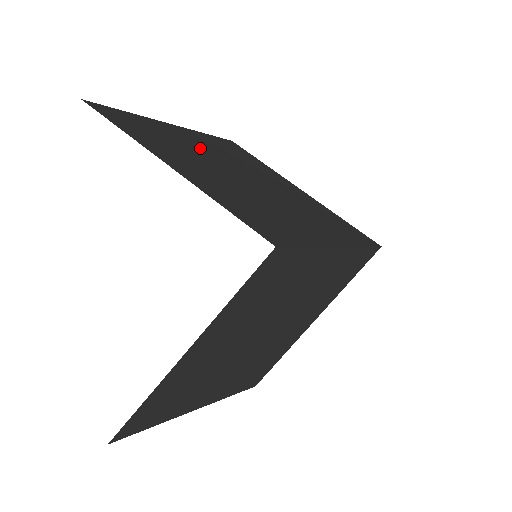
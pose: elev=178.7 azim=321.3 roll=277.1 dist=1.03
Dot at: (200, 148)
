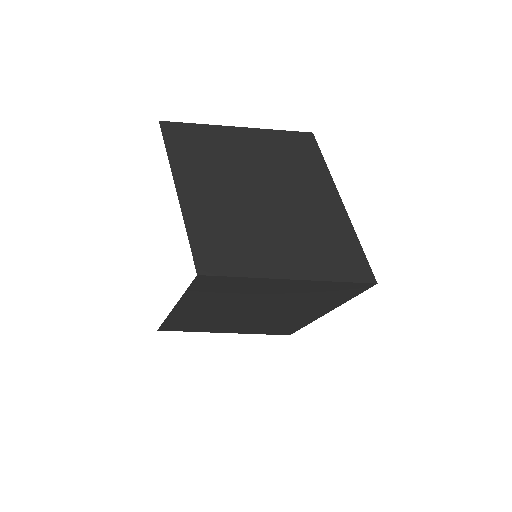
Dot at: (242, 157)
